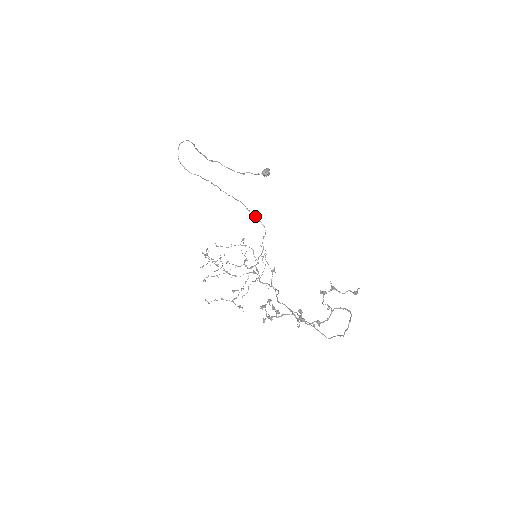
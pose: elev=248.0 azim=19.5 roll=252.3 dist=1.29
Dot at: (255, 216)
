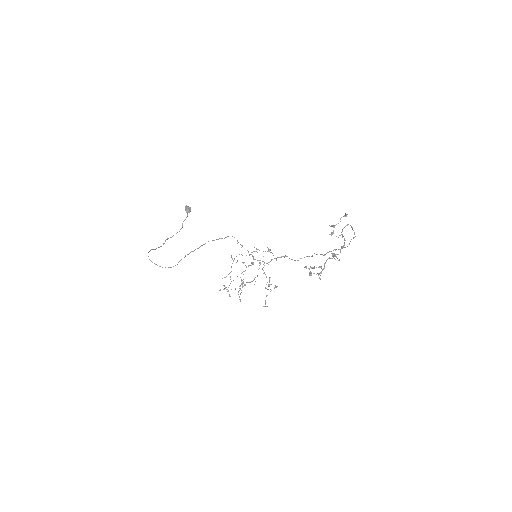
Dot at: (221, 238)
